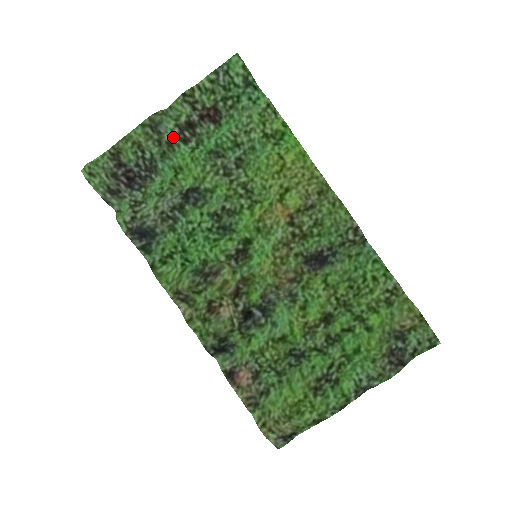
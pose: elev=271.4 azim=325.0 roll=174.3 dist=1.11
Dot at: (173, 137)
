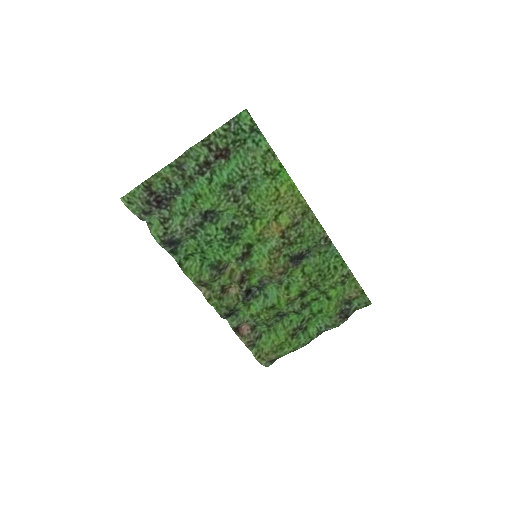
Dot at: (194, 173)
